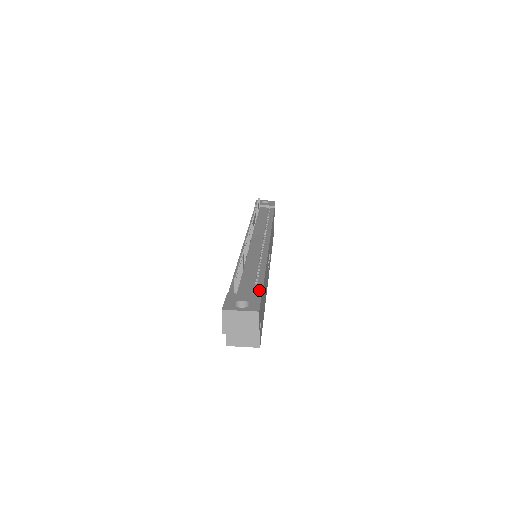
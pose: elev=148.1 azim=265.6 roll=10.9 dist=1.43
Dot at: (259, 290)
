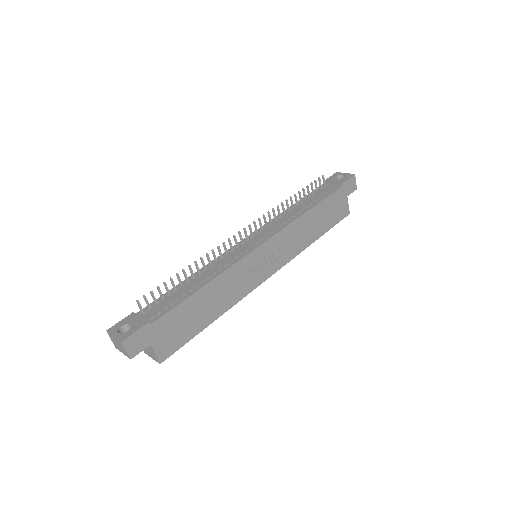
Dot at: (162, 314)
